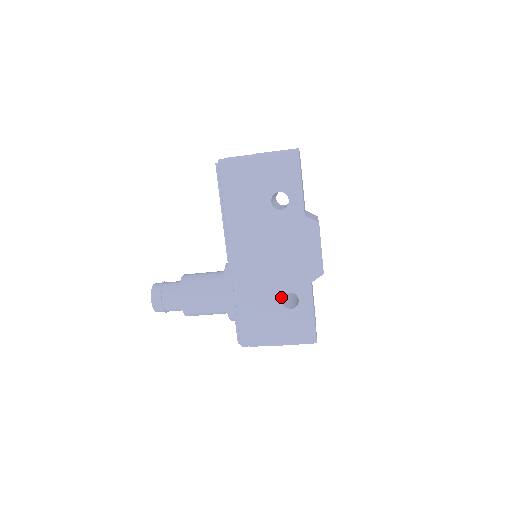
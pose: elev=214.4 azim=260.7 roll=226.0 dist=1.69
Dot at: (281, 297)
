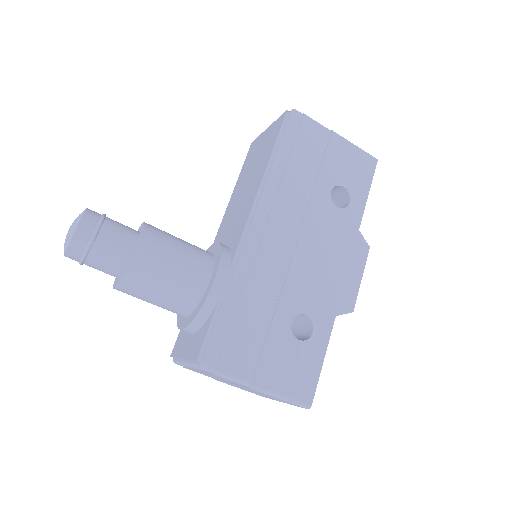
Dot at: (293, 316)
